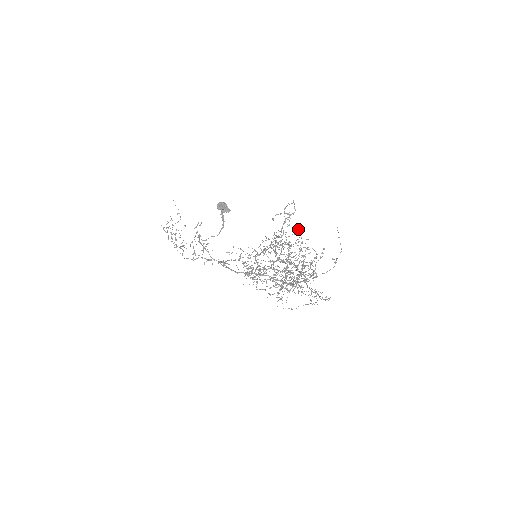
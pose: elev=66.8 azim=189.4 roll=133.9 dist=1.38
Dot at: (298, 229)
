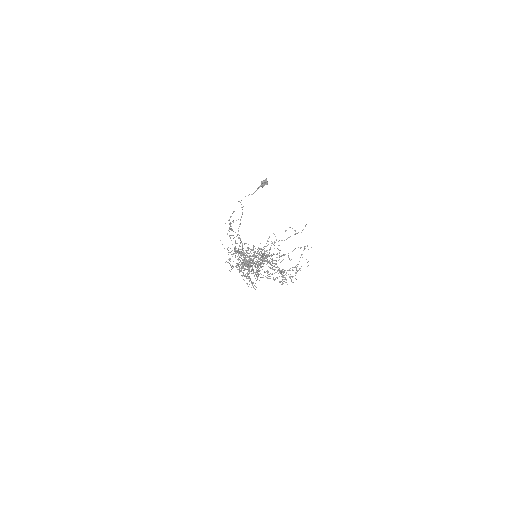
Dot at: (298, 270)
